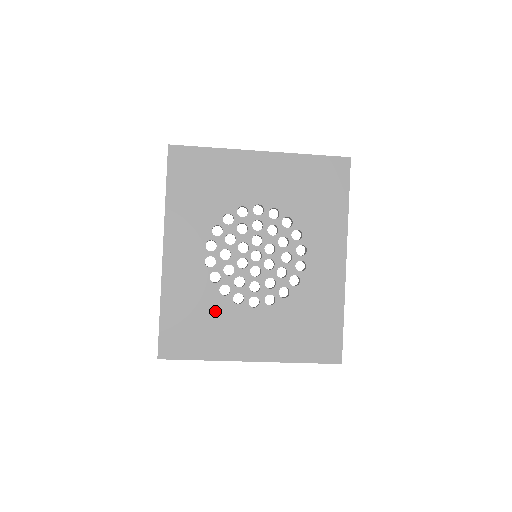
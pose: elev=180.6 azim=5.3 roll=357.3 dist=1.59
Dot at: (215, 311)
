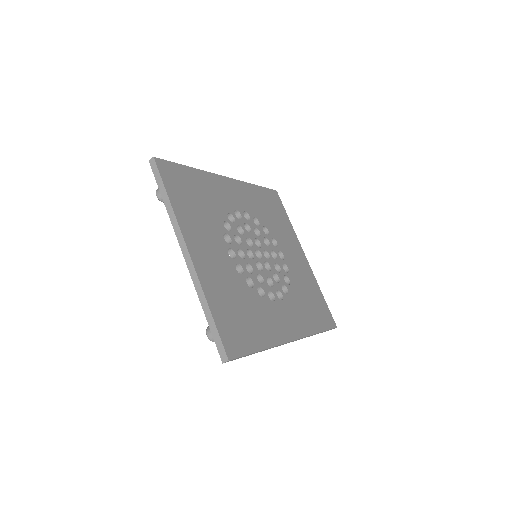
Dot at: (211, 216)
